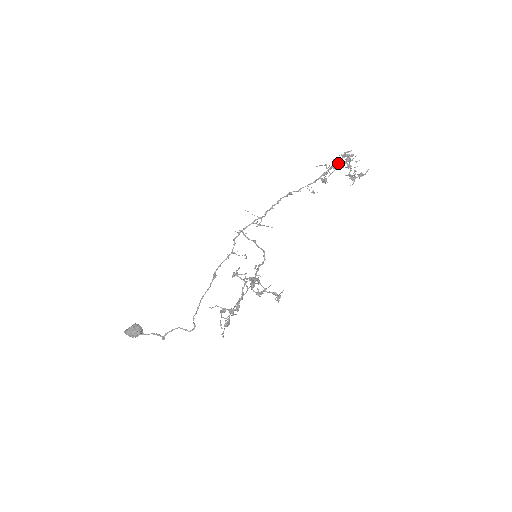
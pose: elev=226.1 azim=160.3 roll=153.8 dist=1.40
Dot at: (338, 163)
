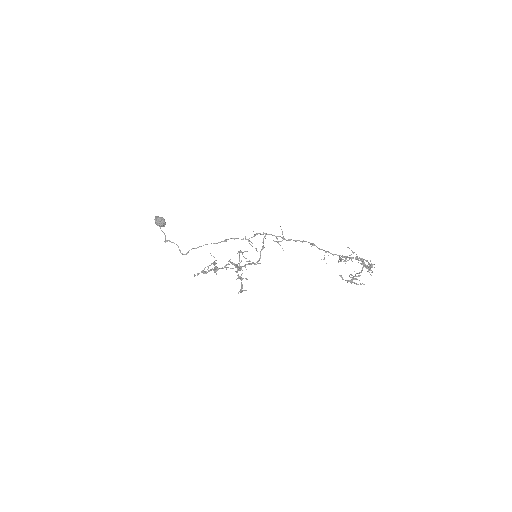
Dot at: occluded
